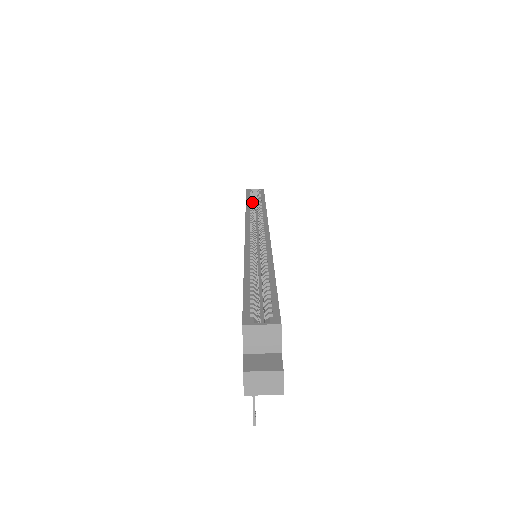
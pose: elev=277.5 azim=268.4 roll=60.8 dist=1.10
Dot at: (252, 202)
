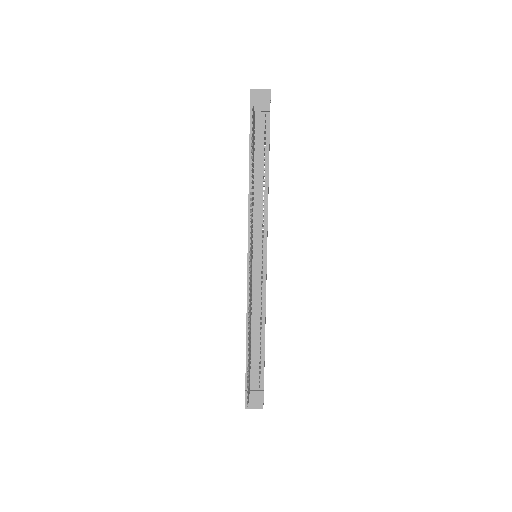
Dot at: occluded
